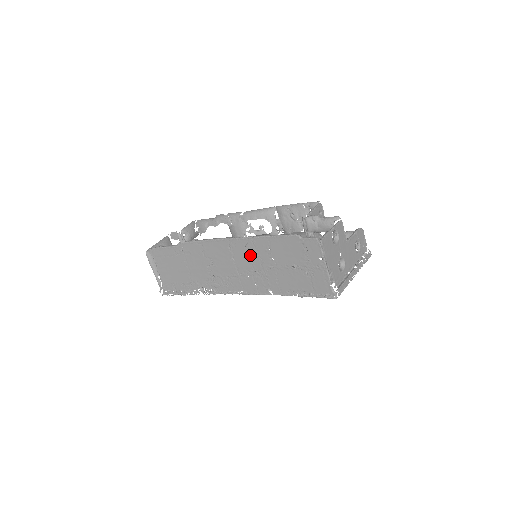
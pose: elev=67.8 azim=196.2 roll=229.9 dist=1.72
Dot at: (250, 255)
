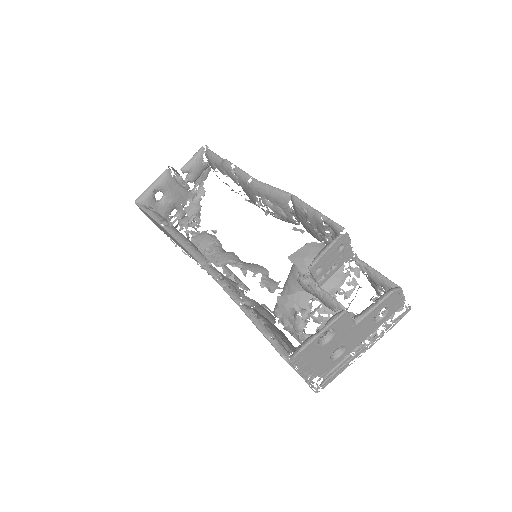
Dot at: occluded
